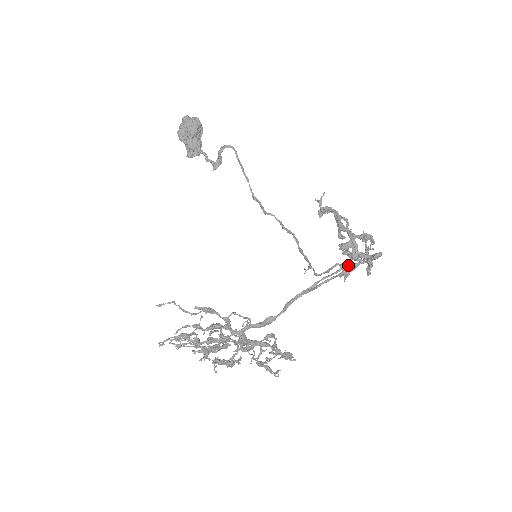
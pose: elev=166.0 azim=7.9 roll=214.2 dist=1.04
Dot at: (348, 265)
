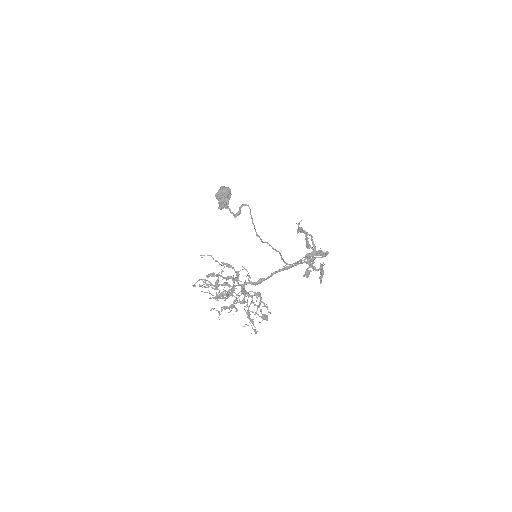
Dot at: (309, 270)
